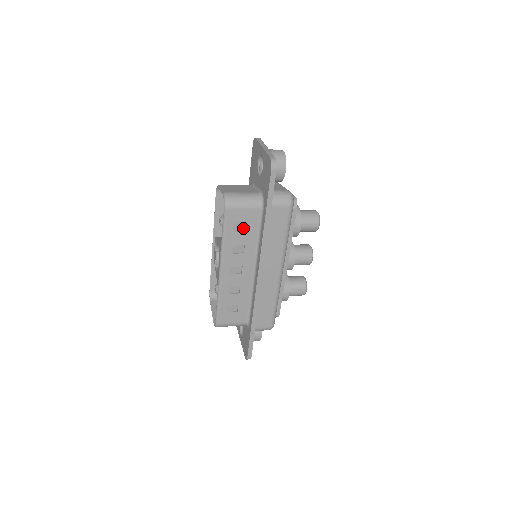
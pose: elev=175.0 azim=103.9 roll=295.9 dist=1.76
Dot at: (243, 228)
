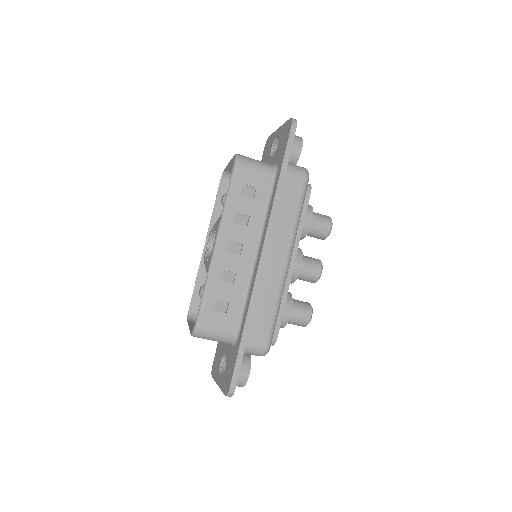
Dot at: (251, 195)
